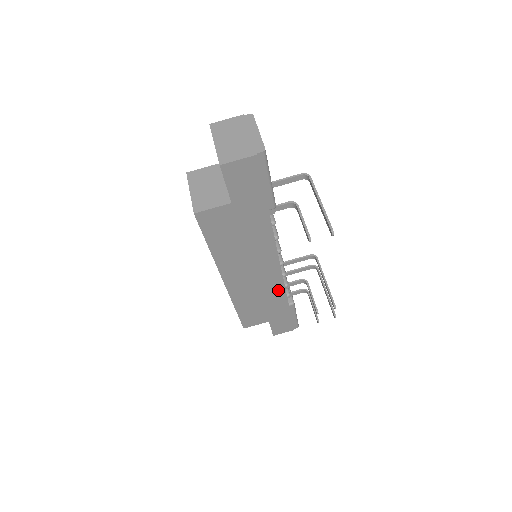
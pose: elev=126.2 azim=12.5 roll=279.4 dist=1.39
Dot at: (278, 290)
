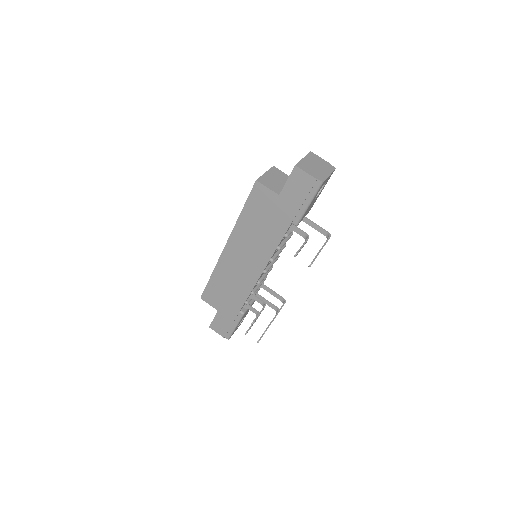
Dot at: (245, 290)
